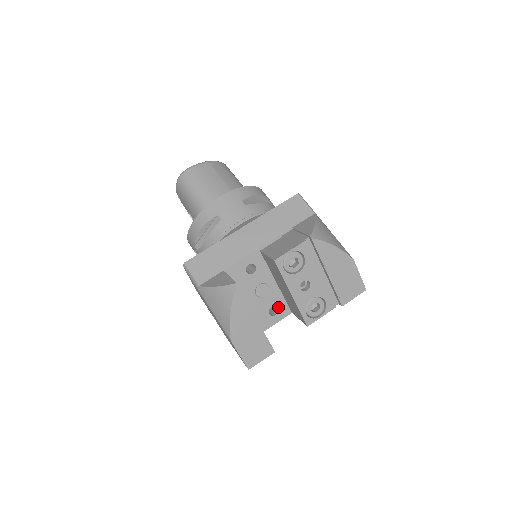
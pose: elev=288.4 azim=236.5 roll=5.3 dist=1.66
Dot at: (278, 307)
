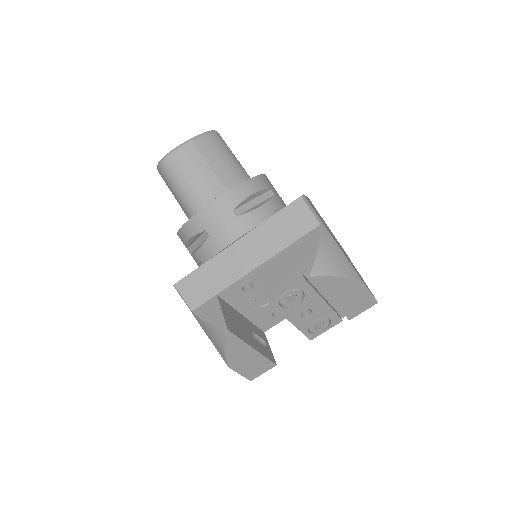
Dot at: occluded
